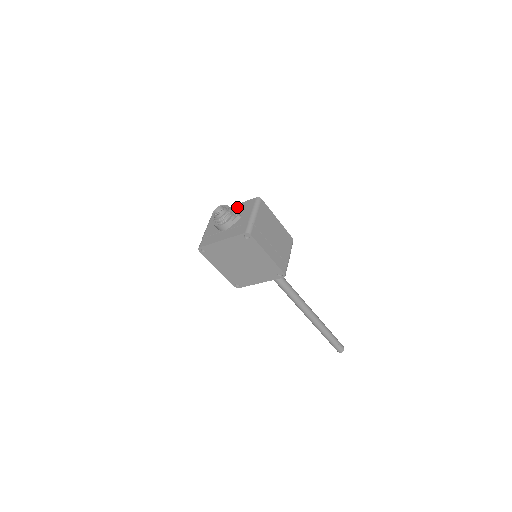
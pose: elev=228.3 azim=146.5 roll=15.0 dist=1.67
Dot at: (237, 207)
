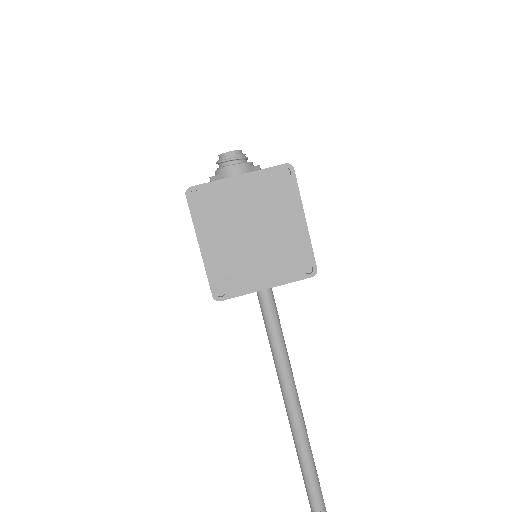
Dot at: occluded
